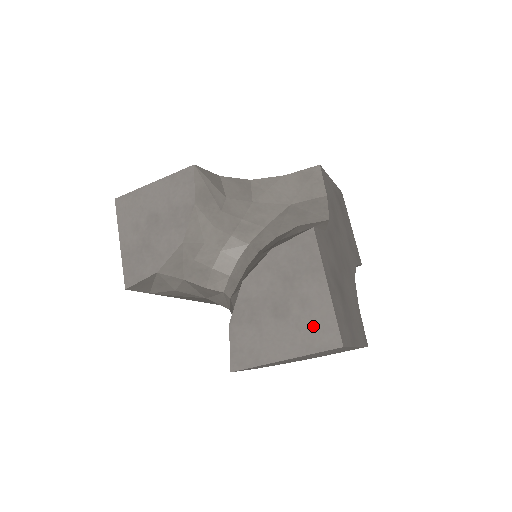
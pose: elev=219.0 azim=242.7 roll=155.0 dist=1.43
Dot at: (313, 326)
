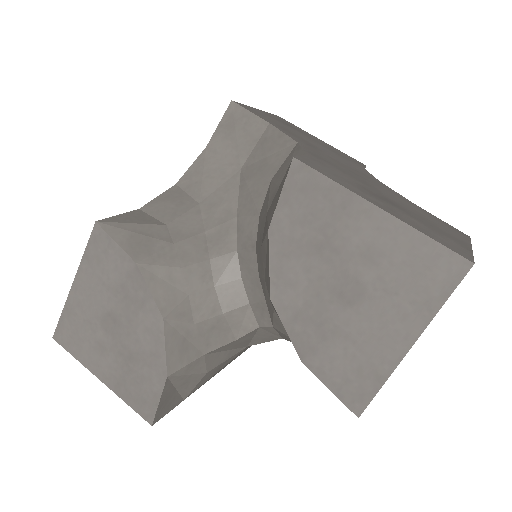
Dot at: (408, 273)
